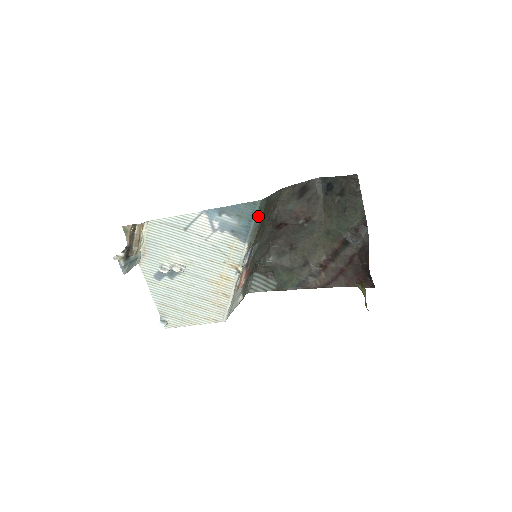
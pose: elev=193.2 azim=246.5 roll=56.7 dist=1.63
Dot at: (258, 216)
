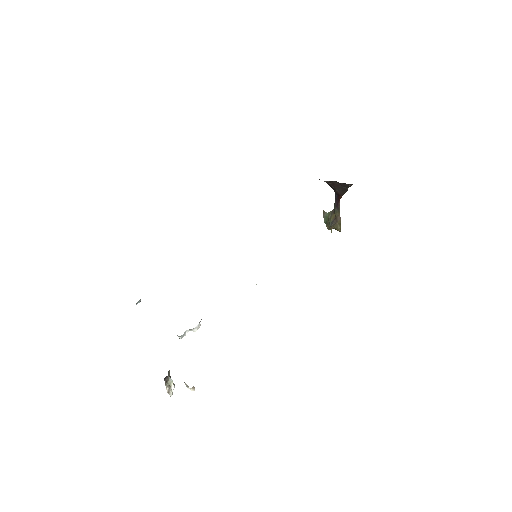
Dot at: occluded
